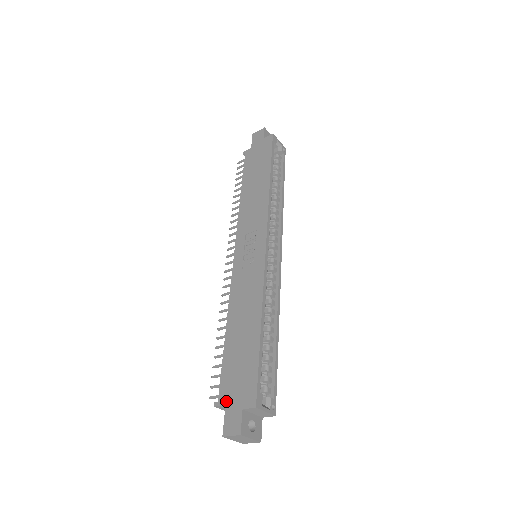
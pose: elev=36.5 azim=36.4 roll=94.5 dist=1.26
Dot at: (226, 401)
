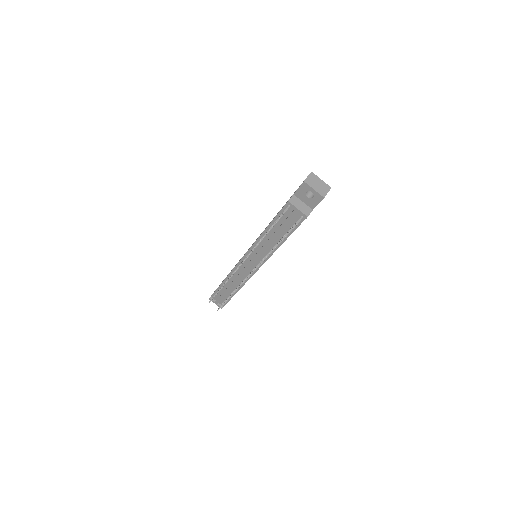
Dot at: (292, 195)
